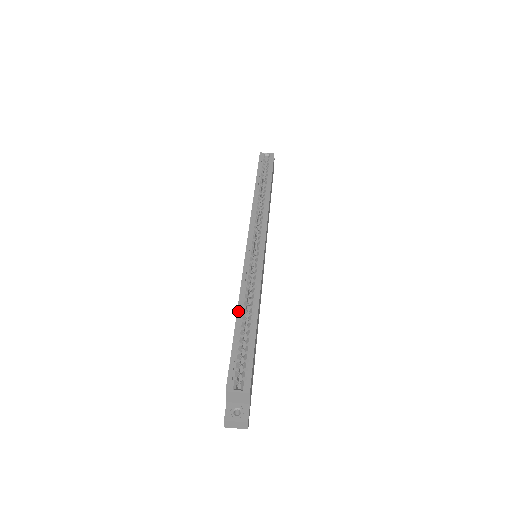
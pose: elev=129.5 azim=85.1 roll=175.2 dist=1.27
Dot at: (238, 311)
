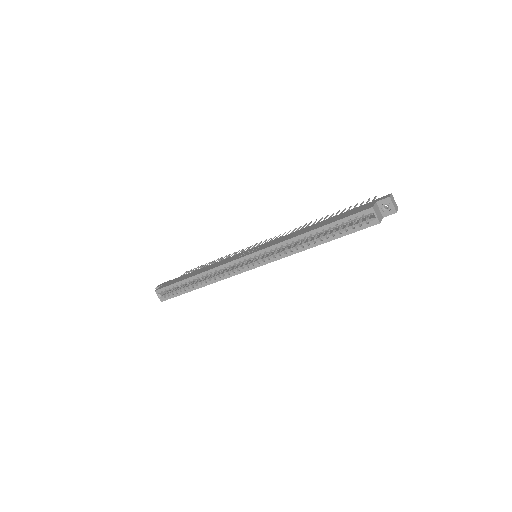
Dot at: (193, 277)
